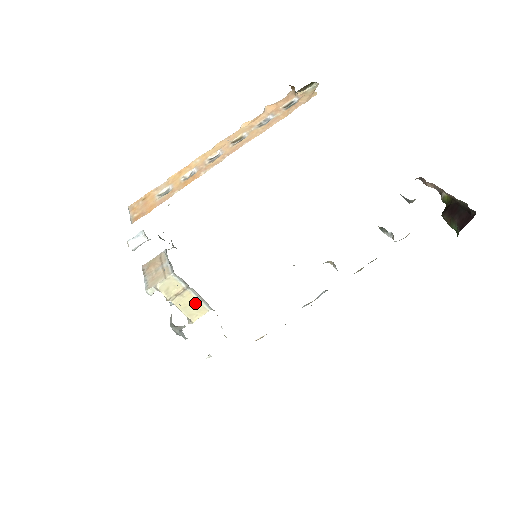
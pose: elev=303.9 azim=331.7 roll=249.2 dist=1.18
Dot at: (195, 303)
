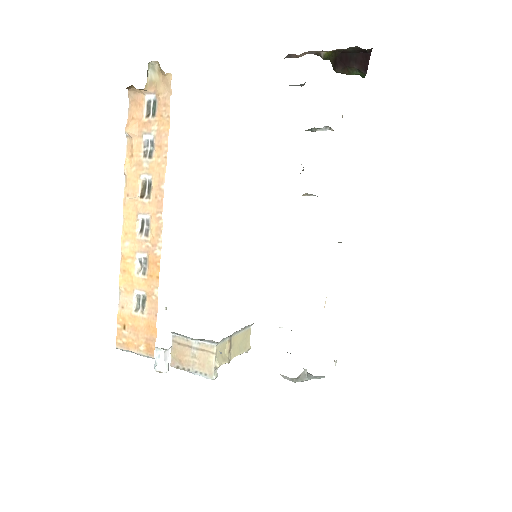
Dot at: (241, 337)
